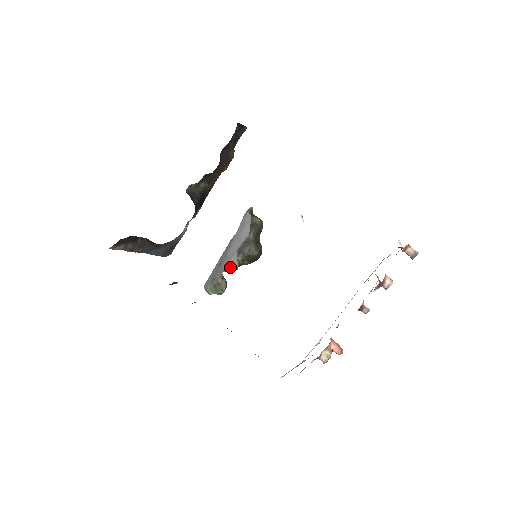
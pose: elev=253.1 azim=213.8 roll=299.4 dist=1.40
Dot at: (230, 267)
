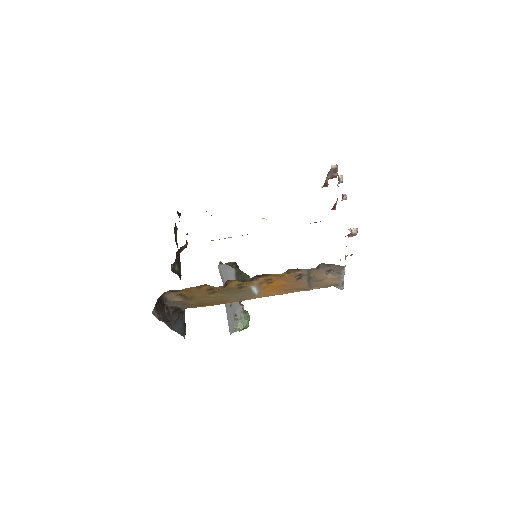
Dot at: occluded
